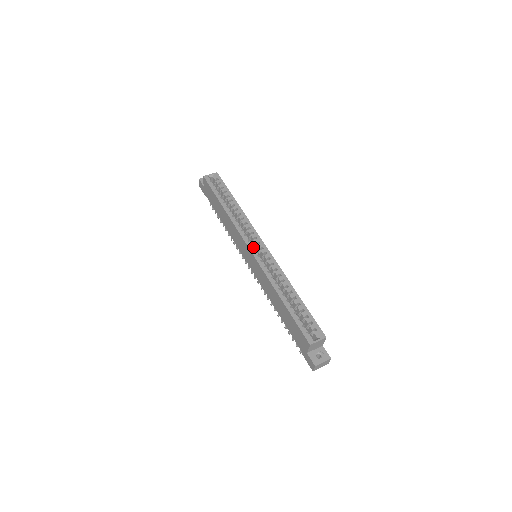
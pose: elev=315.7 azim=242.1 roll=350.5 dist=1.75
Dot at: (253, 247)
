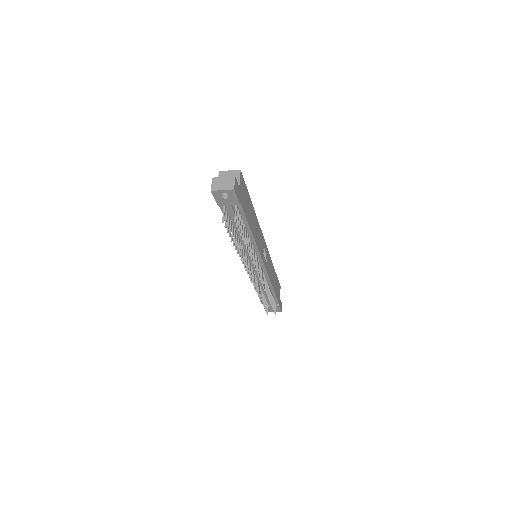
Dot at: occluded
